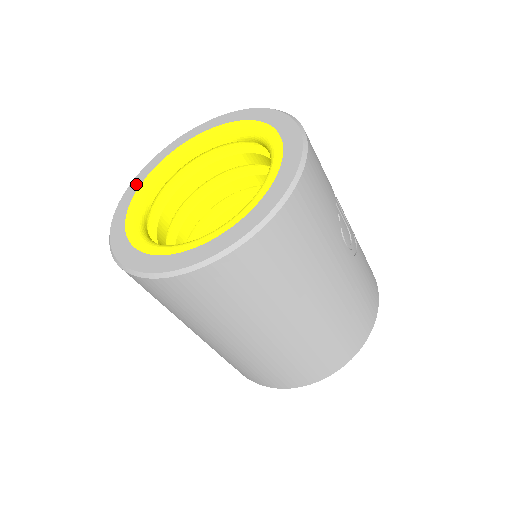
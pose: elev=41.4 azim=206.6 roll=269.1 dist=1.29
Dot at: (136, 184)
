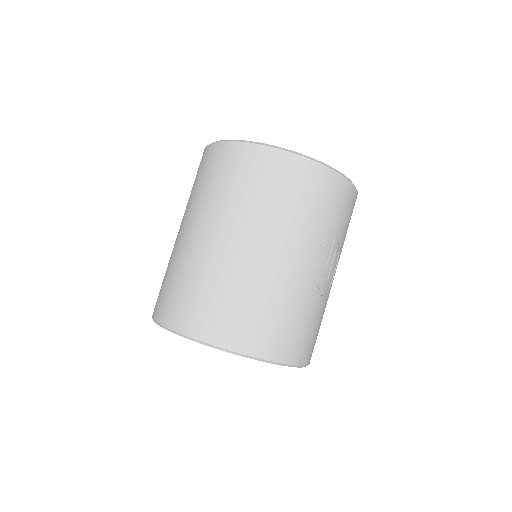
Dot at: occluded
